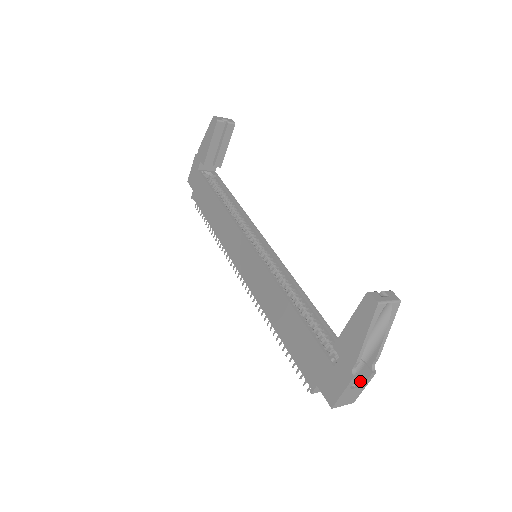
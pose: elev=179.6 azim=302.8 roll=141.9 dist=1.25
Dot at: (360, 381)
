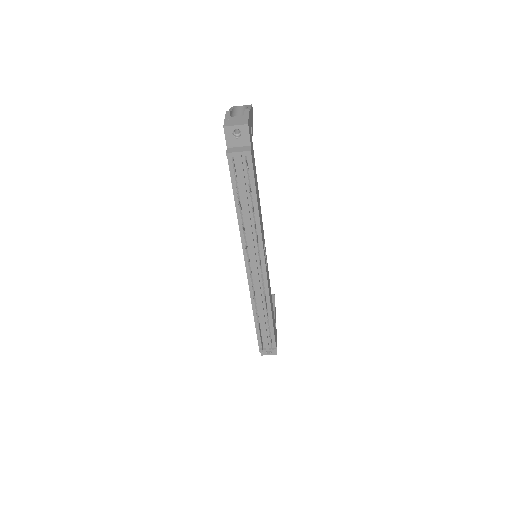
Dot at: occluded
